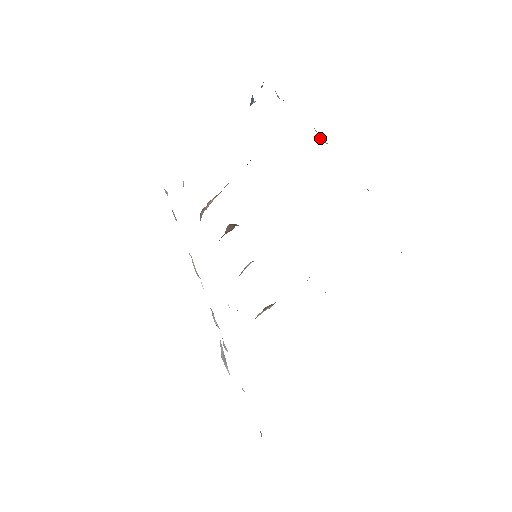
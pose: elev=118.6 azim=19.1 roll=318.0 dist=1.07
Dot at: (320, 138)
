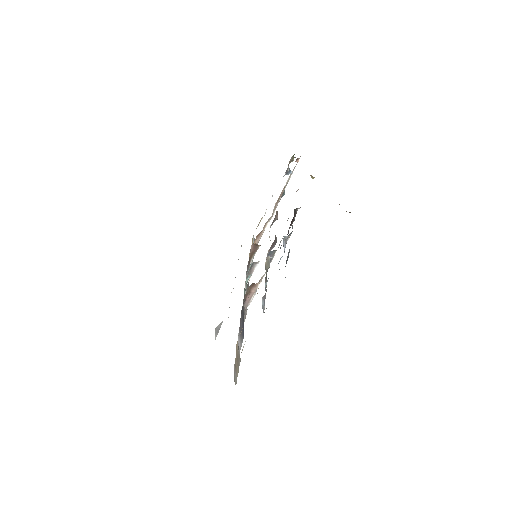
Dot at: occluded
